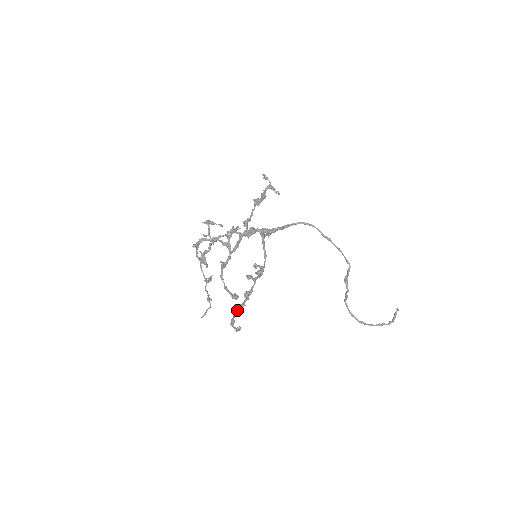
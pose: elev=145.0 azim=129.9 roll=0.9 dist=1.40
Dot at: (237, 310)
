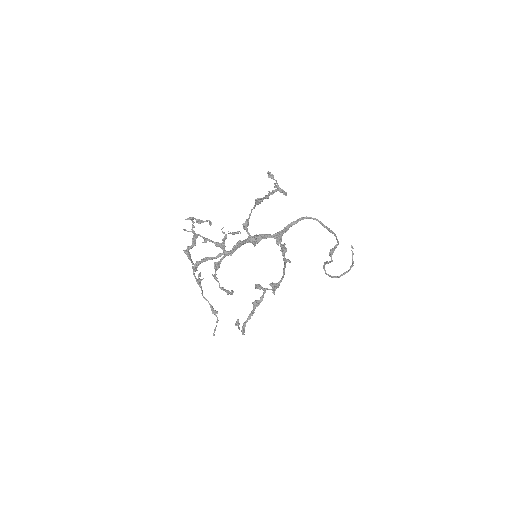
Dot at: (247, 320)
